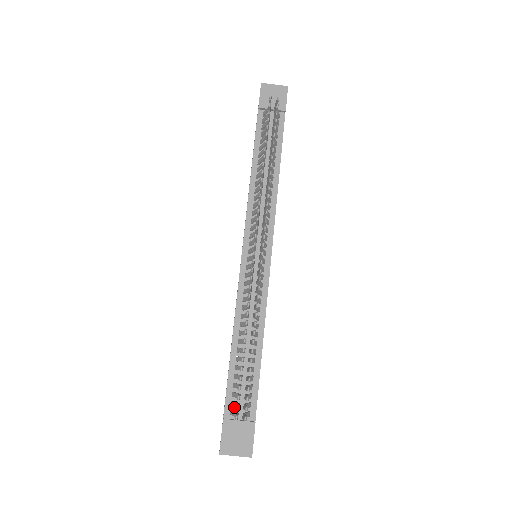
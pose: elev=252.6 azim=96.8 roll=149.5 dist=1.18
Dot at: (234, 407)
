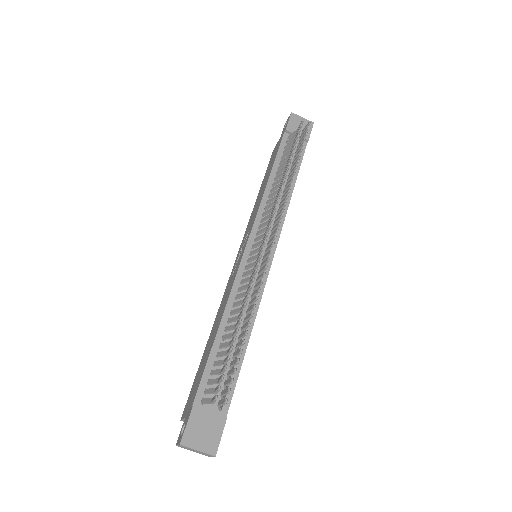
Dot at: (207, 396)
